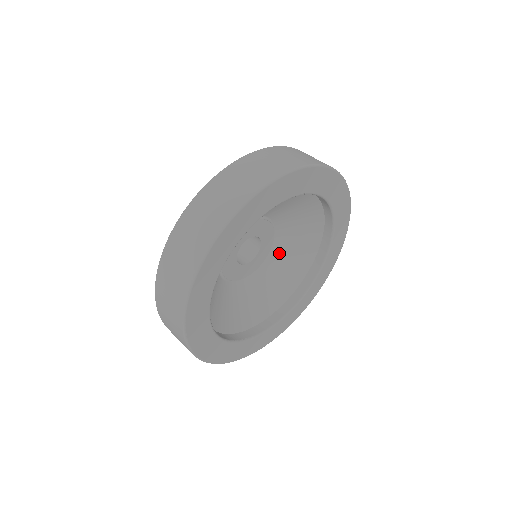
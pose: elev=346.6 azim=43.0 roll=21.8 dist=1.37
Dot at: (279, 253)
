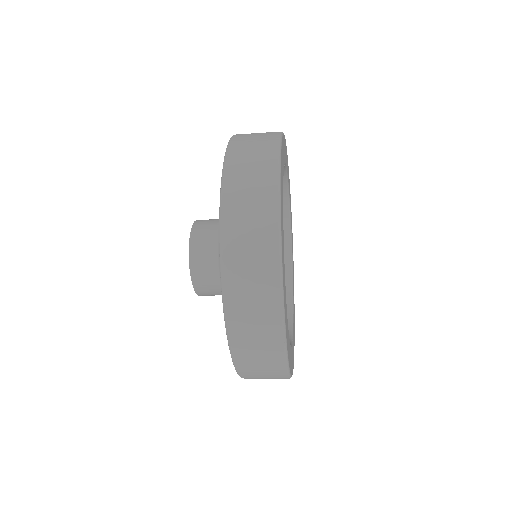
Dot at: occluded
